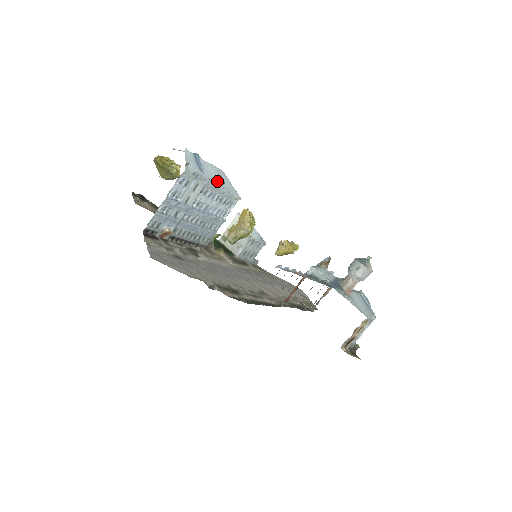
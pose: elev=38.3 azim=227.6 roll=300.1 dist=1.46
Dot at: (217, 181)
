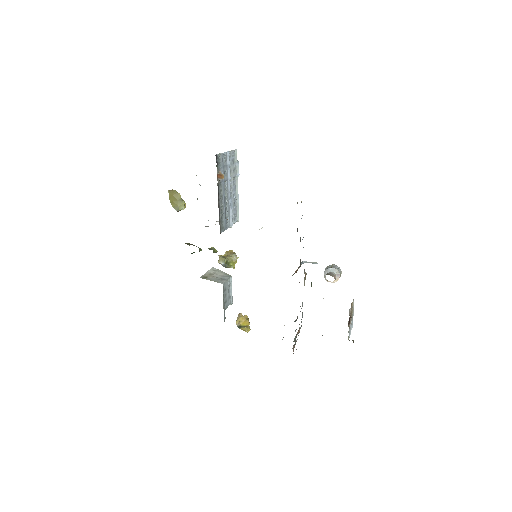
Dot at: occluded
